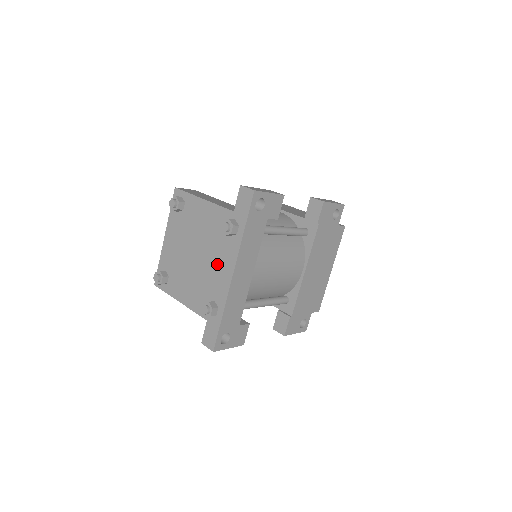
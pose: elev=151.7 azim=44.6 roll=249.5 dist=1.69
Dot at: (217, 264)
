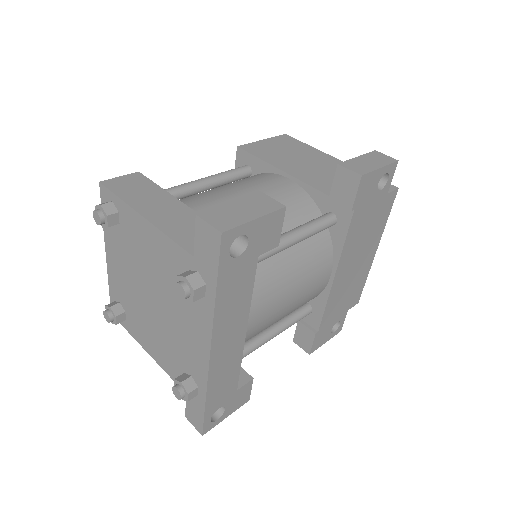
Dot at: (184, 328)
